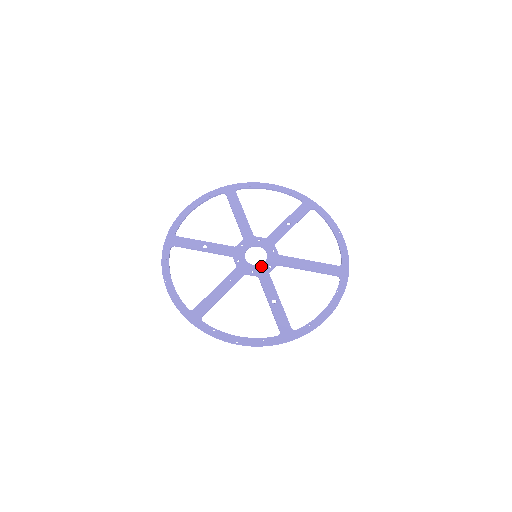
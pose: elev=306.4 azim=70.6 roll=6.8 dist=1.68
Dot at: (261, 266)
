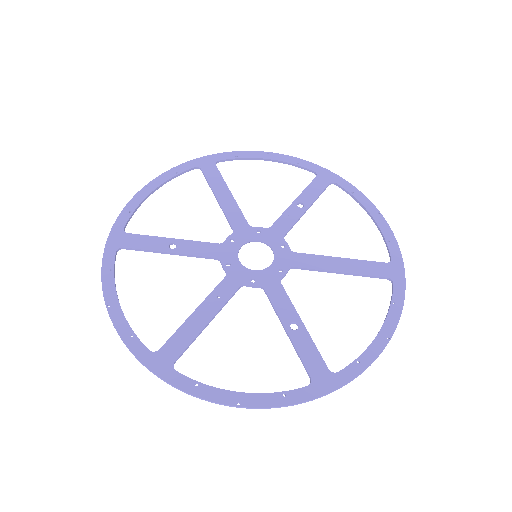
Dot at: (266, 271)
